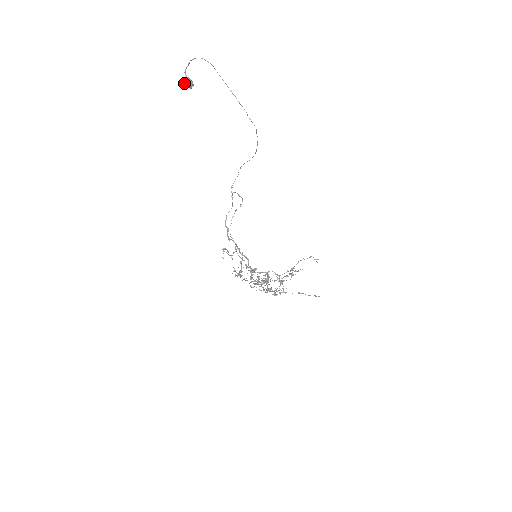
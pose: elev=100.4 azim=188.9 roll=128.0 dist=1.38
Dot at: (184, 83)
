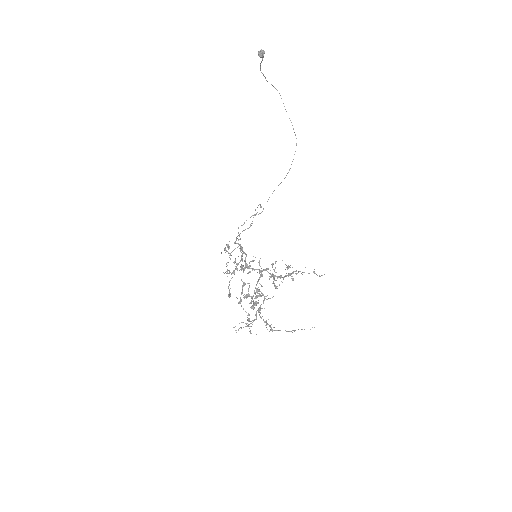
Dot at: (258, 53)
